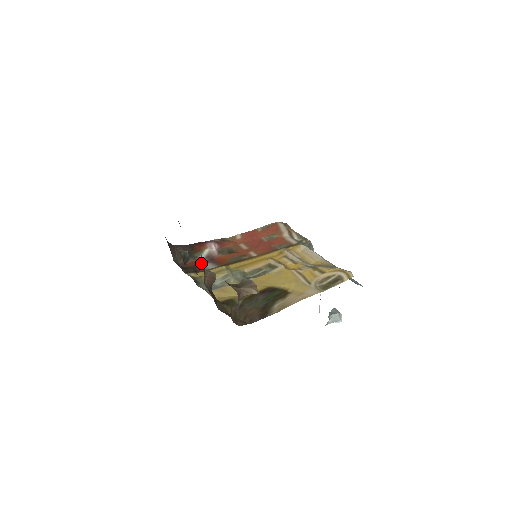
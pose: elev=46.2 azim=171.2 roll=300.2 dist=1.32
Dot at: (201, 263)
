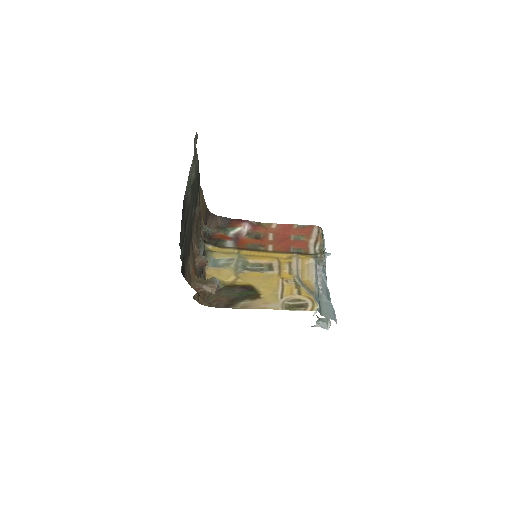
Dot at: (226, 238)
